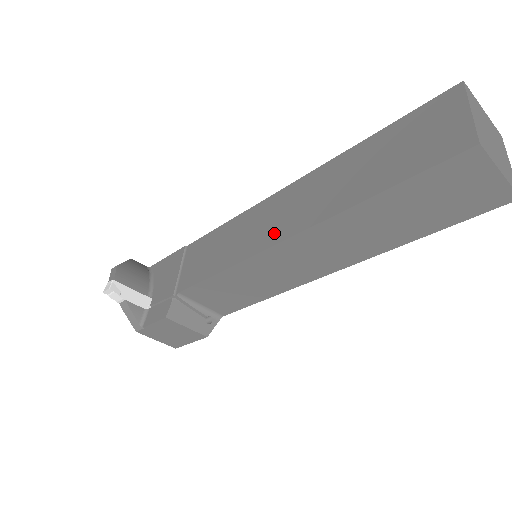
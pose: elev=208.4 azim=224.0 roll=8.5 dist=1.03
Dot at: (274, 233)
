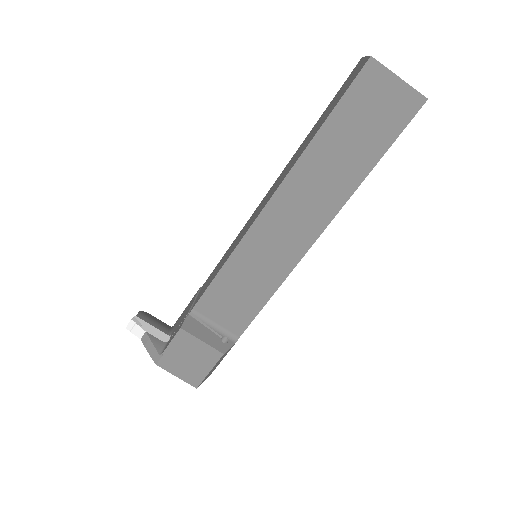
Dot at: (261, 209)
